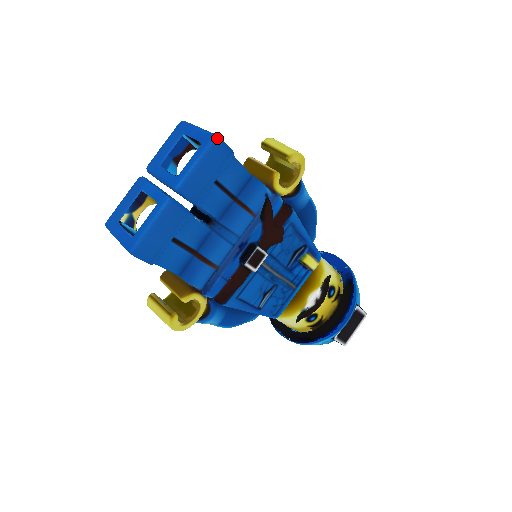
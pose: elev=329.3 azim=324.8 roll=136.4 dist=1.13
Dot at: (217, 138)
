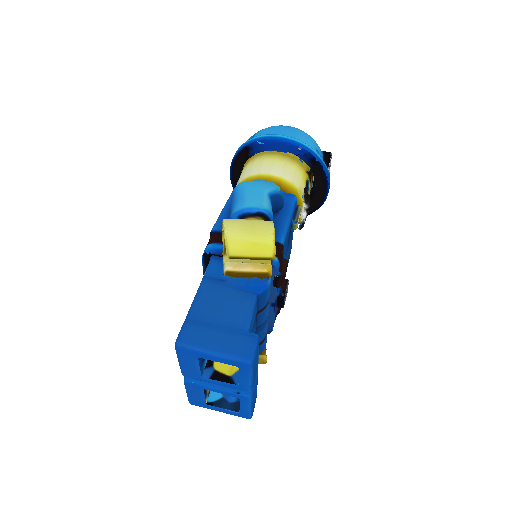
Dot at: (253, 362)
